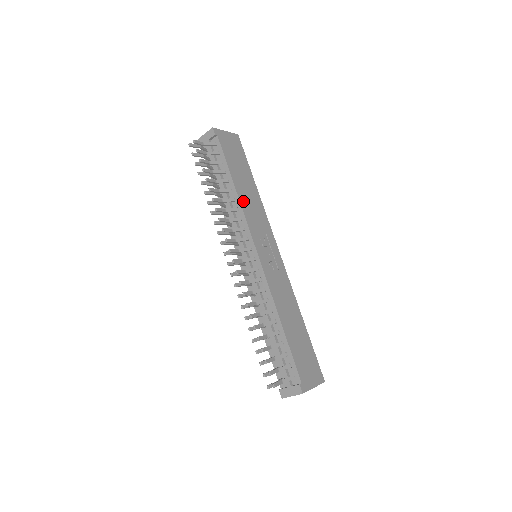
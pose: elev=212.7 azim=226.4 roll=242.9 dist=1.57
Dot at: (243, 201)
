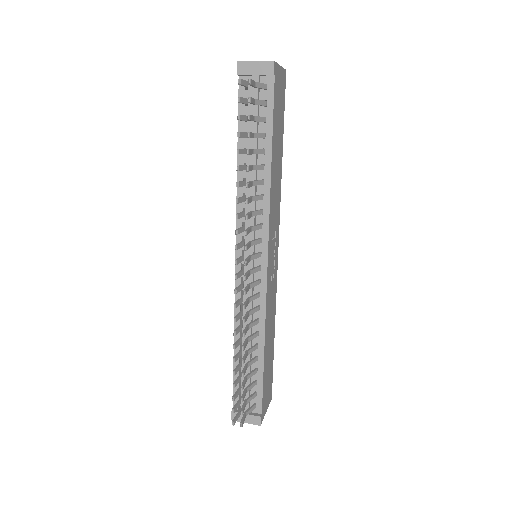
Dot at: (272, 187)
